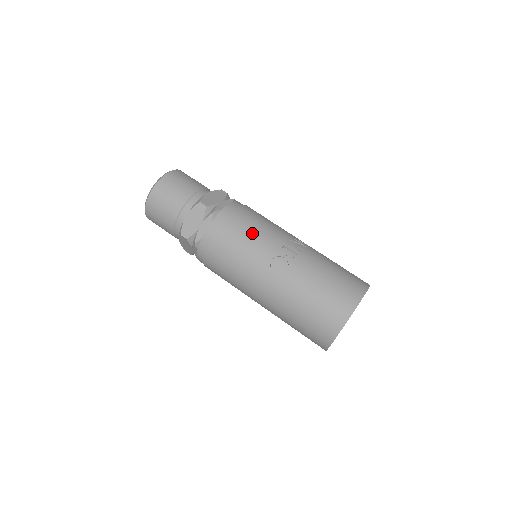
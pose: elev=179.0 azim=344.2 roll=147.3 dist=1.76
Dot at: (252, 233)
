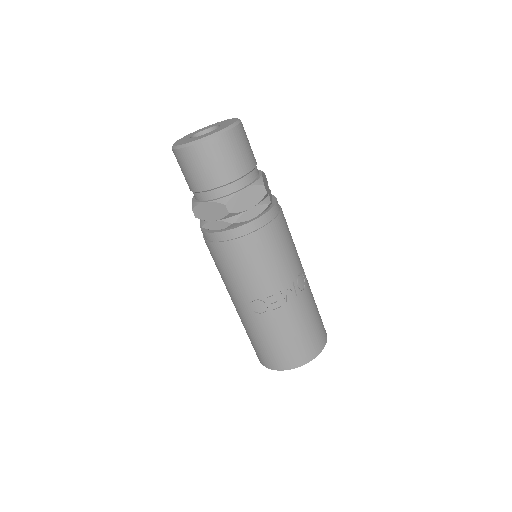
Dot at: (255, 267)
